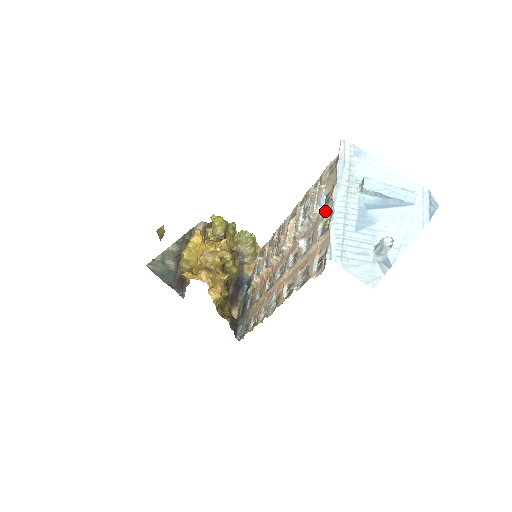
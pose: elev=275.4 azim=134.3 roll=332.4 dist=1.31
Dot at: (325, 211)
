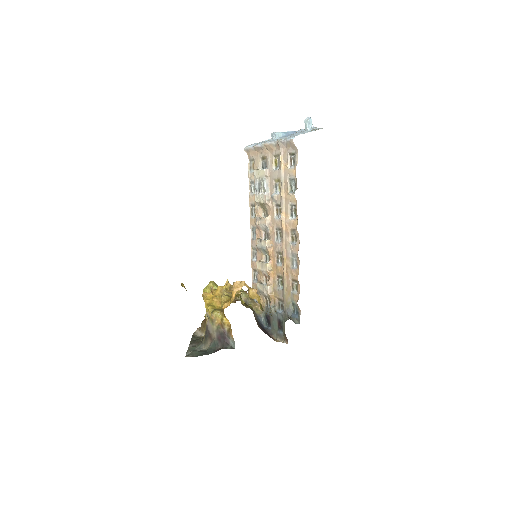
Dot at: (269, 163)
